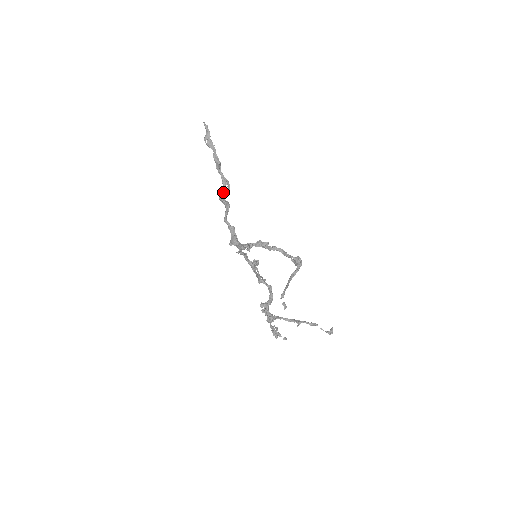
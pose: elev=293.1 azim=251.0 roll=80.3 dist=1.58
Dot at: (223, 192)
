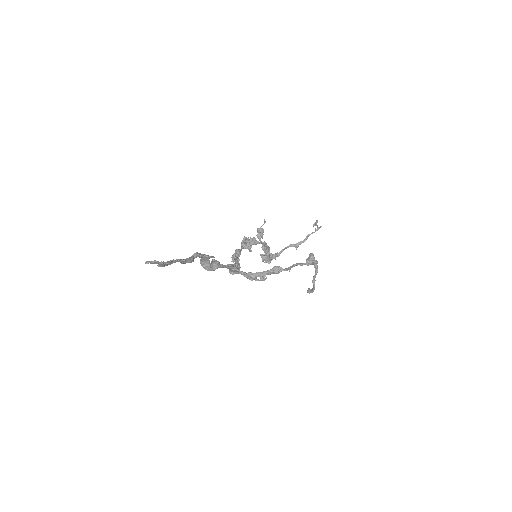
Dot at: (205, 260)
